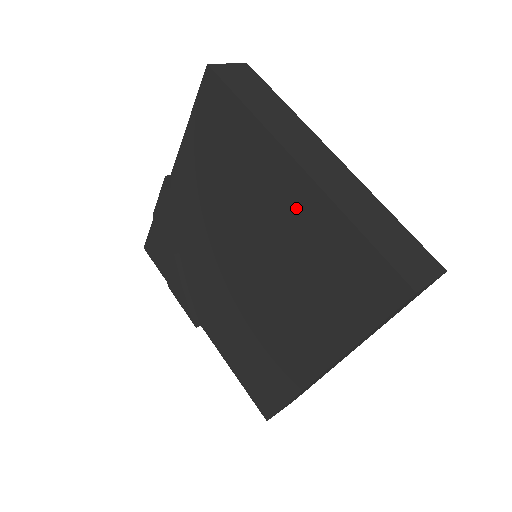
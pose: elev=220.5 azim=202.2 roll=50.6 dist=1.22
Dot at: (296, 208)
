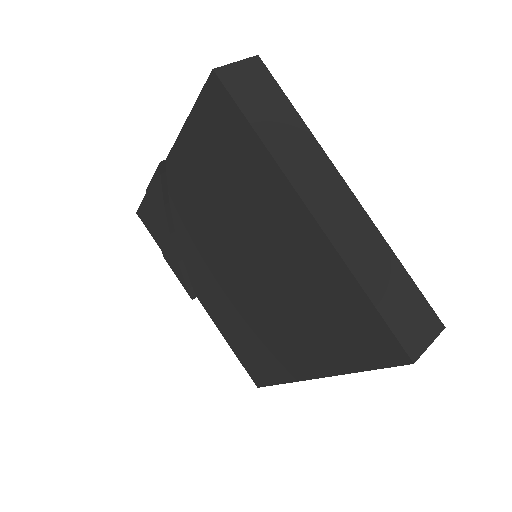
Dot at: (304, 250)
